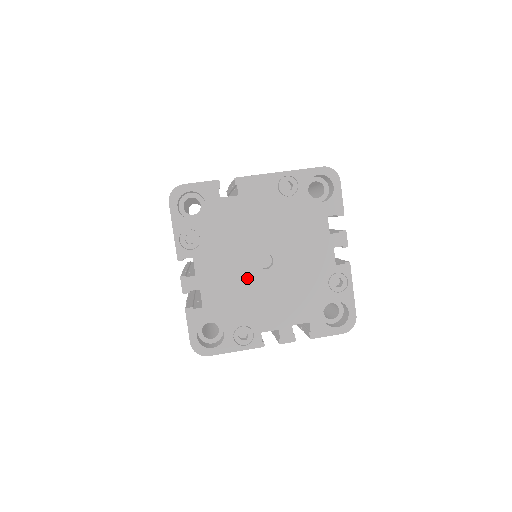
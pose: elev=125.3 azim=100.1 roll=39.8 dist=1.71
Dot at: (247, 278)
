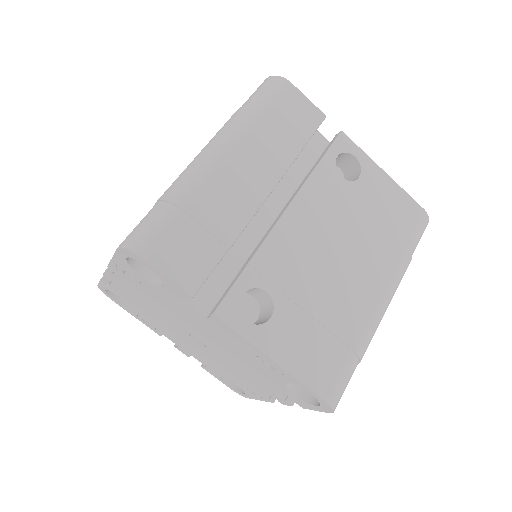
Dot at: (172, 325)
